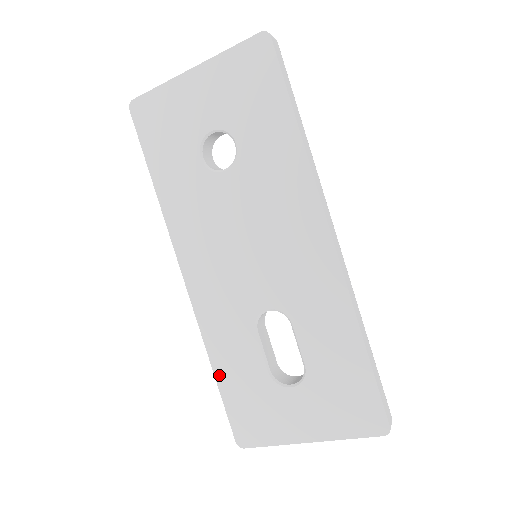
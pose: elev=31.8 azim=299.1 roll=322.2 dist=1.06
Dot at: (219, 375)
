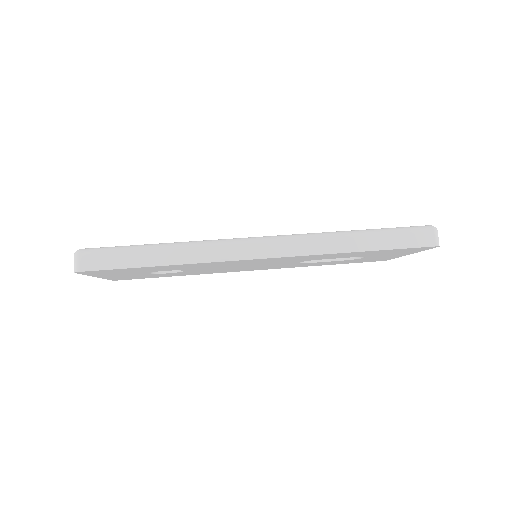
Dot at: occluded
